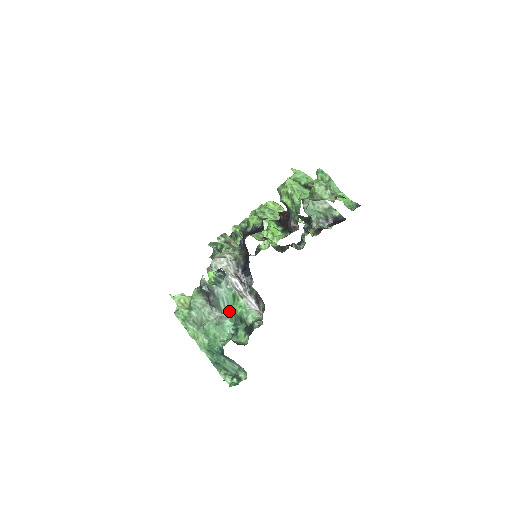
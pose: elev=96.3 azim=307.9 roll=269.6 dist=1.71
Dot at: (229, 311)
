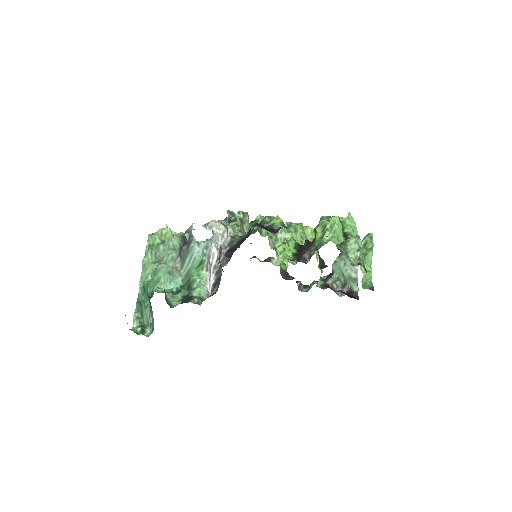
Dot at: (188, 271)
